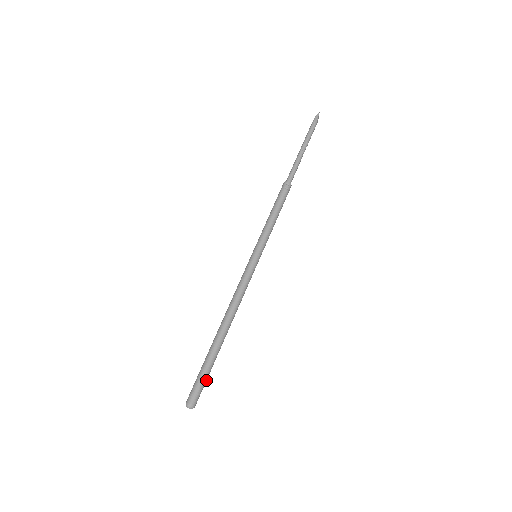
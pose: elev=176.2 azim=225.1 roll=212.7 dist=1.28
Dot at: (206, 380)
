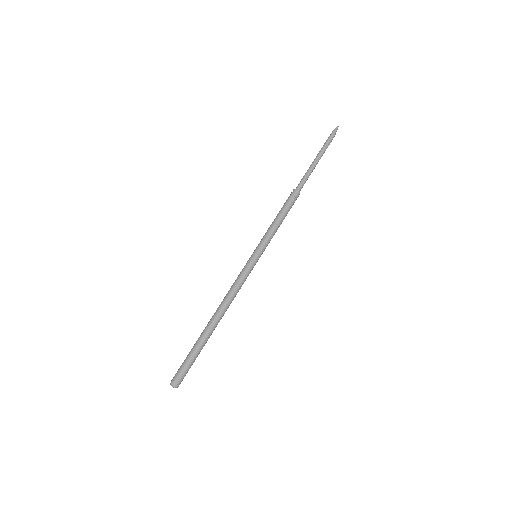
Dot at: (192, 364)
